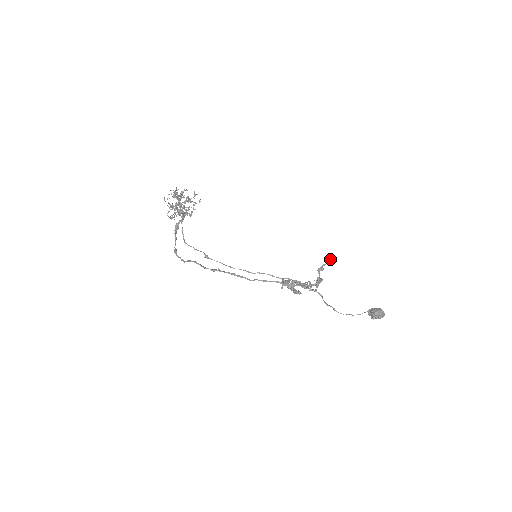
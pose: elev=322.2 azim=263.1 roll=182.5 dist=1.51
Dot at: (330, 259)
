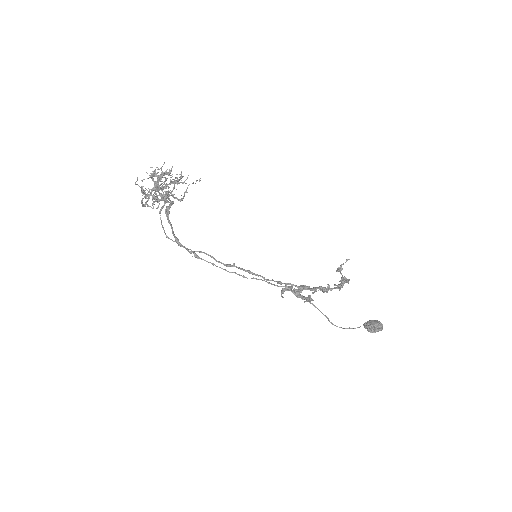
Dot at: occluded
